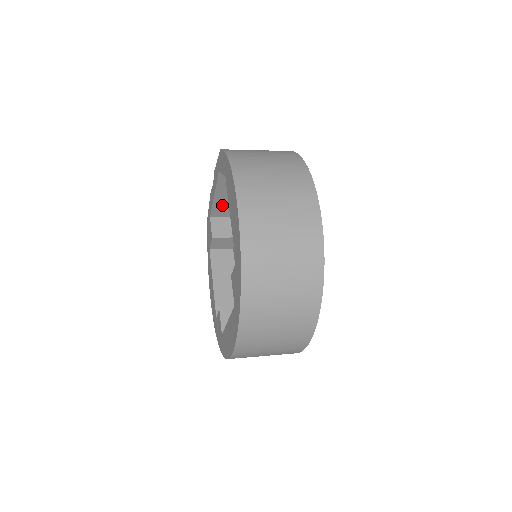
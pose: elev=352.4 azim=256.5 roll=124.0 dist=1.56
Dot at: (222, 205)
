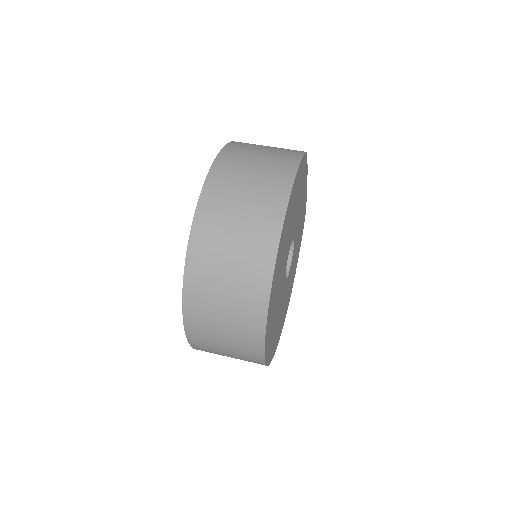
Dot at: occluded
